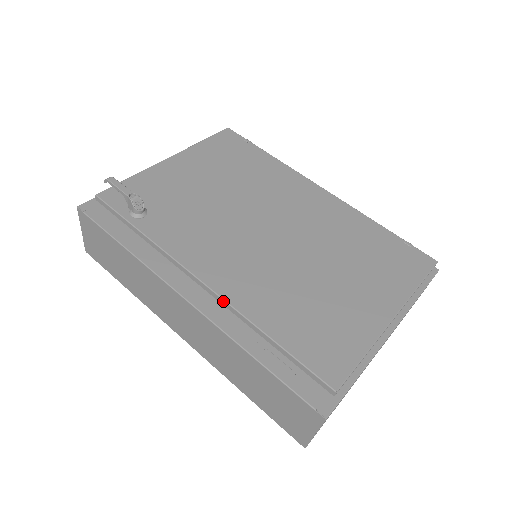
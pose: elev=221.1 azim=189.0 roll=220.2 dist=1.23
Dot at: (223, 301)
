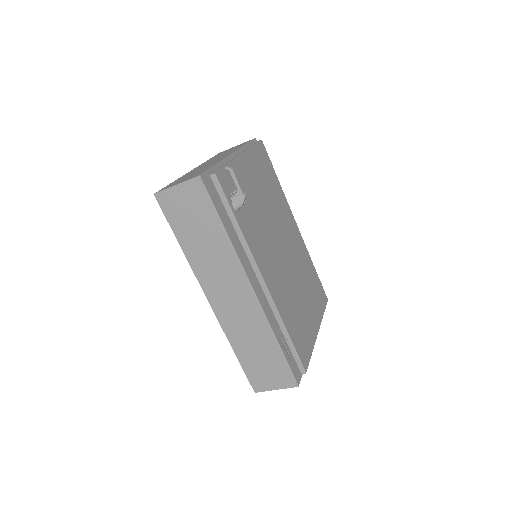
Dot at: (271, 300)
